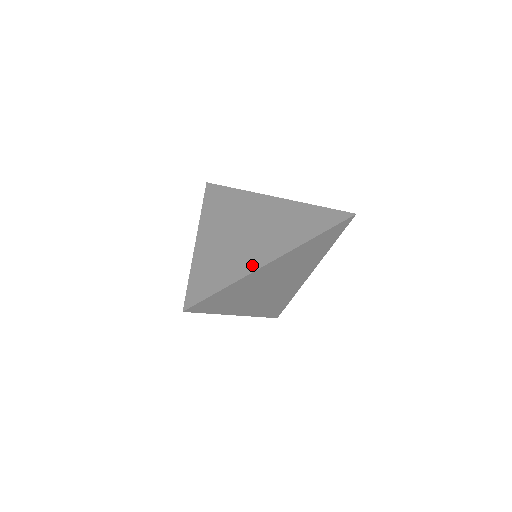
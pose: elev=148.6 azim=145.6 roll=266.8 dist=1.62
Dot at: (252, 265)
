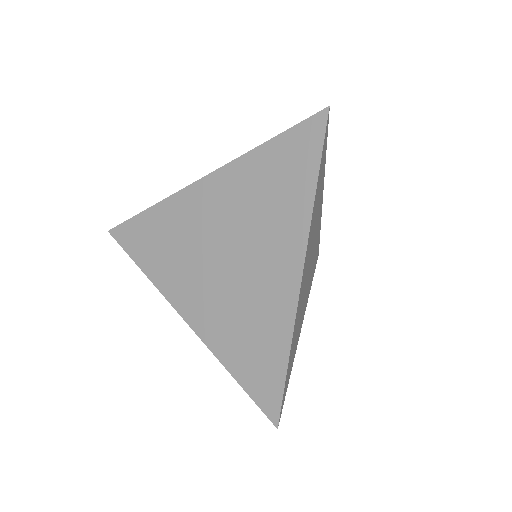
Dot at: (285, 301)
